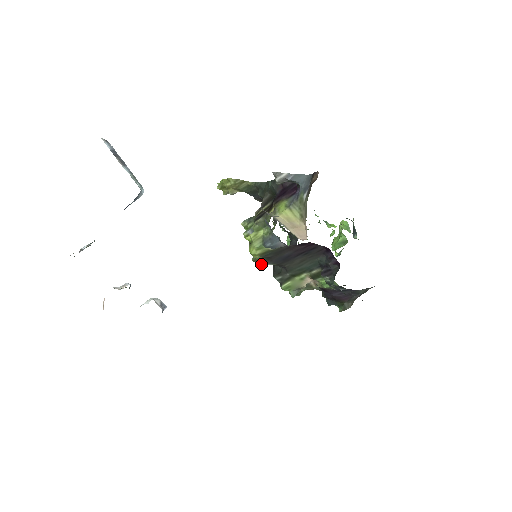
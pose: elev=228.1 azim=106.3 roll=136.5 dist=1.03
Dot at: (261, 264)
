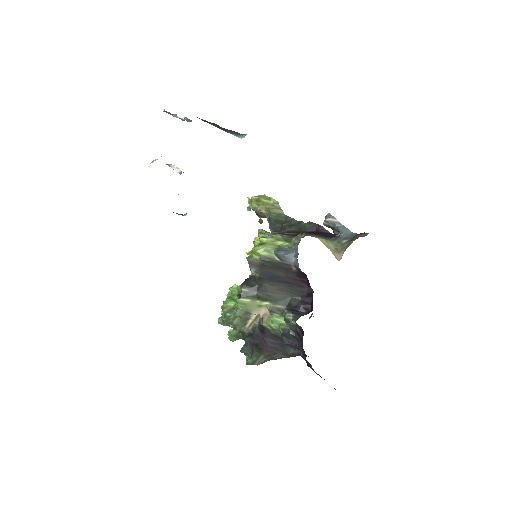
Dot at: (250, 266)
